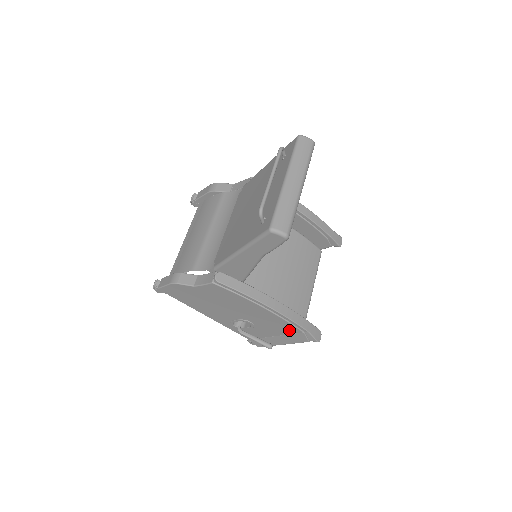
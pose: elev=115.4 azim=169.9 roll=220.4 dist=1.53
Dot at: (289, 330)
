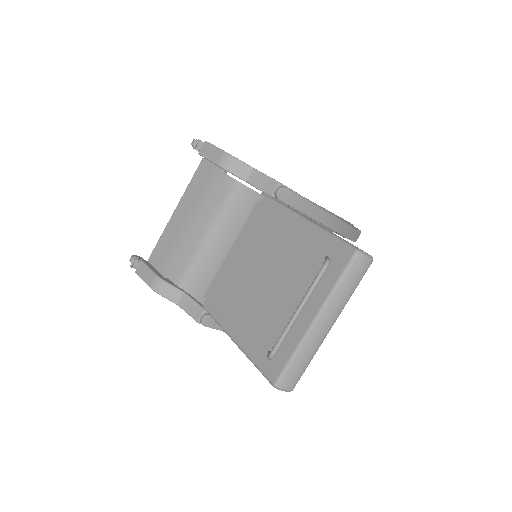
Dot at: occluded
